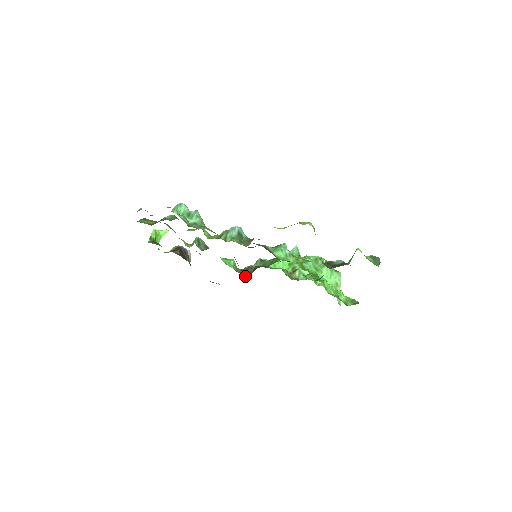
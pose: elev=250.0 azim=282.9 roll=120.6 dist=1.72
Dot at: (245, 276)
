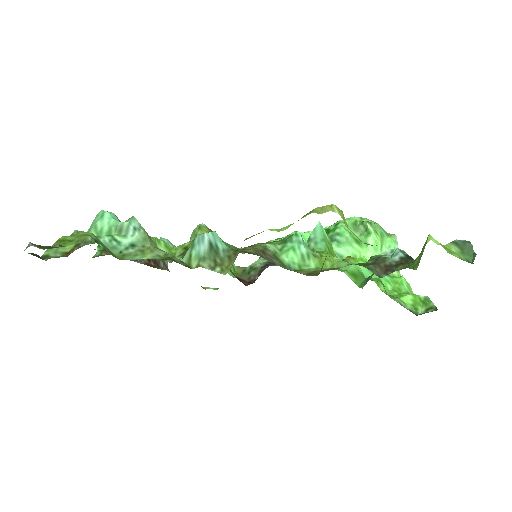
Dot at: occluded
